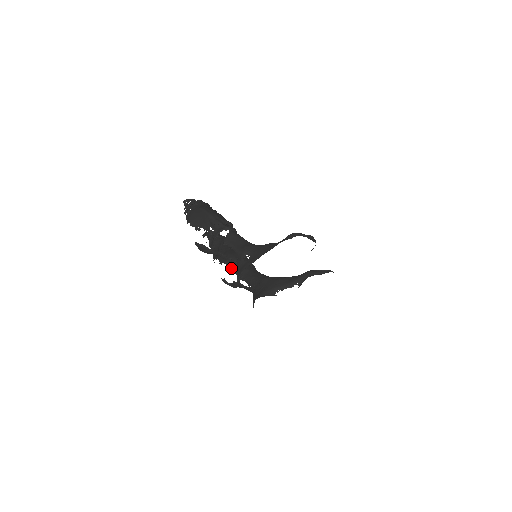
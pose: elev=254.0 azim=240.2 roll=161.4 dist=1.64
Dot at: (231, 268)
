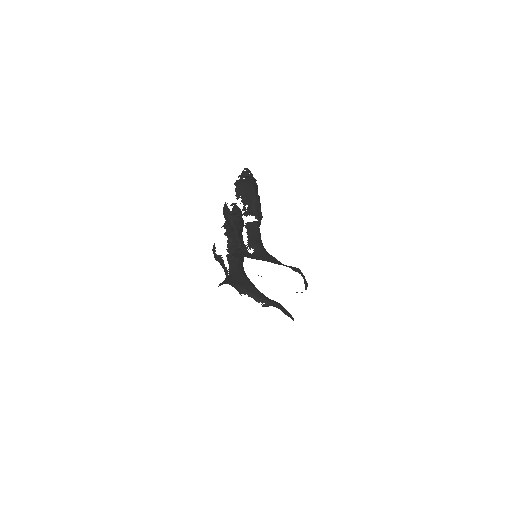
Dot at: (229, 245)
